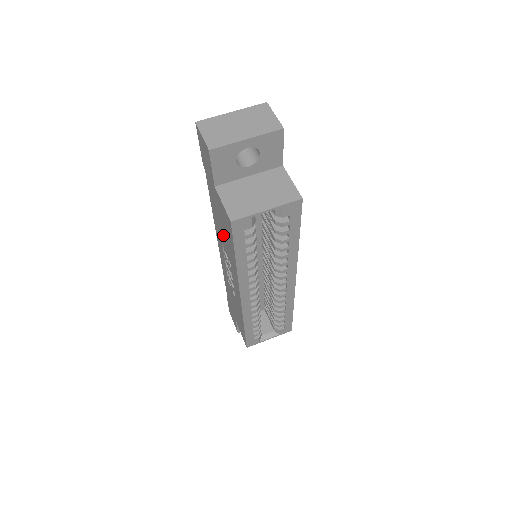
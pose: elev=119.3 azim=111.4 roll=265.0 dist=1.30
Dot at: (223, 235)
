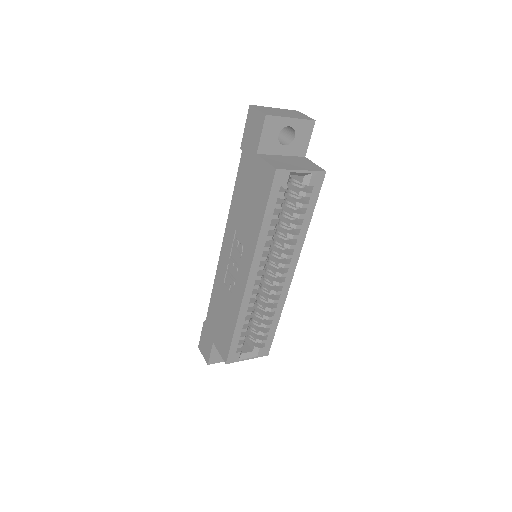
Dot at: (246, 210)
